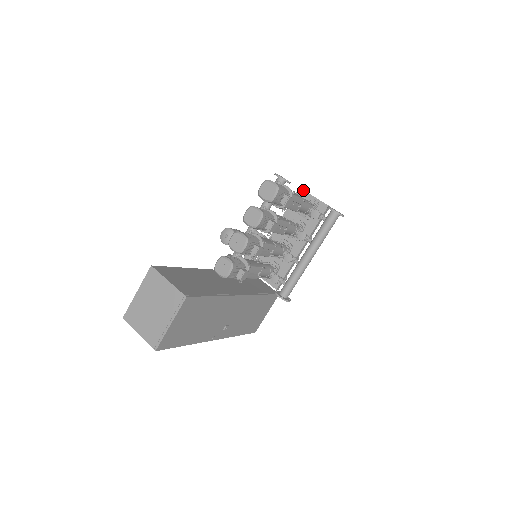
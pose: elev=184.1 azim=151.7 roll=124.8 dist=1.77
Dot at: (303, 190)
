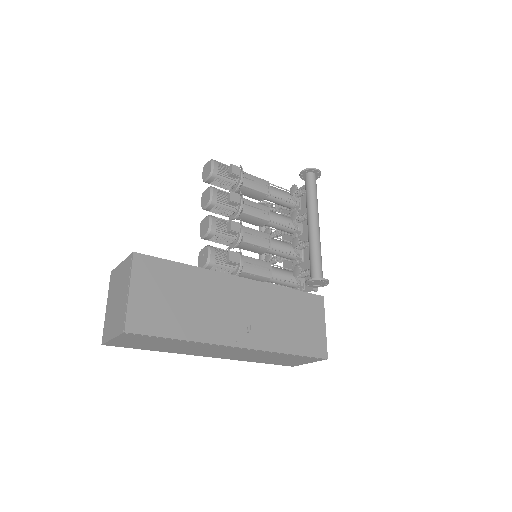
Dot at: occluded
